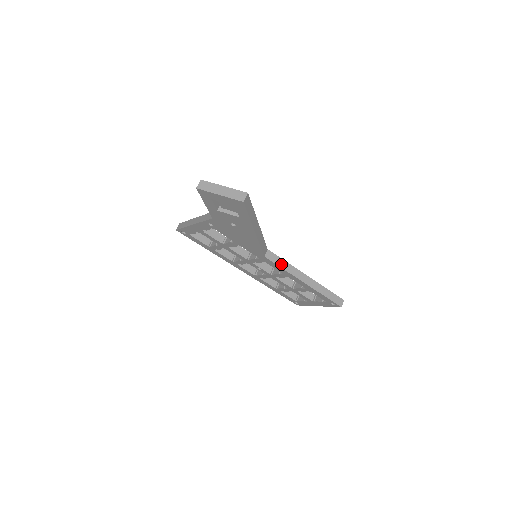
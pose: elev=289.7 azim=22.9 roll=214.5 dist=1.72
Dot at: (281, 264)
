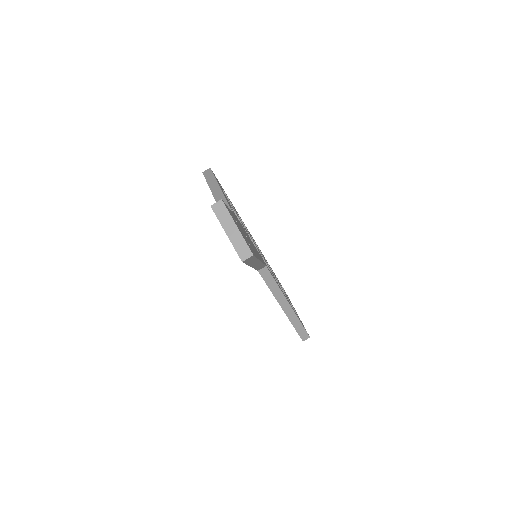
Dot at: (270, 284)
